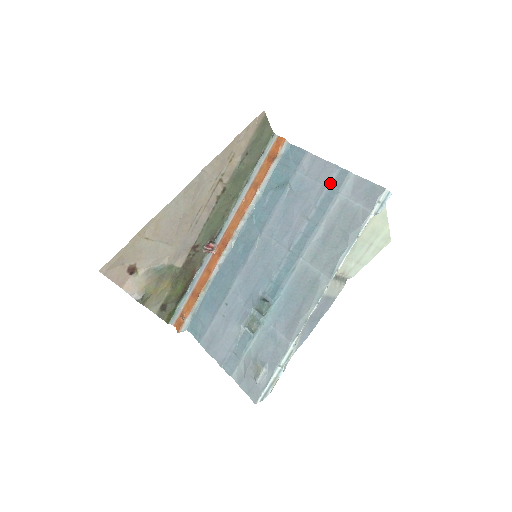
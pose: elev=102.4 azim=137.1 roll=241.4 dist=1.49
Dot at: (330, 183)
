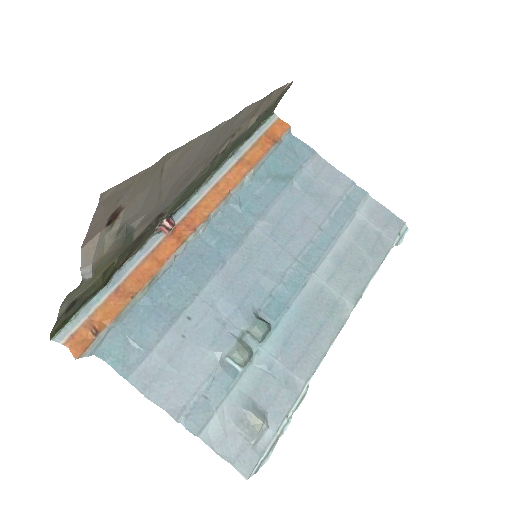
Dot at: (346, 197)
